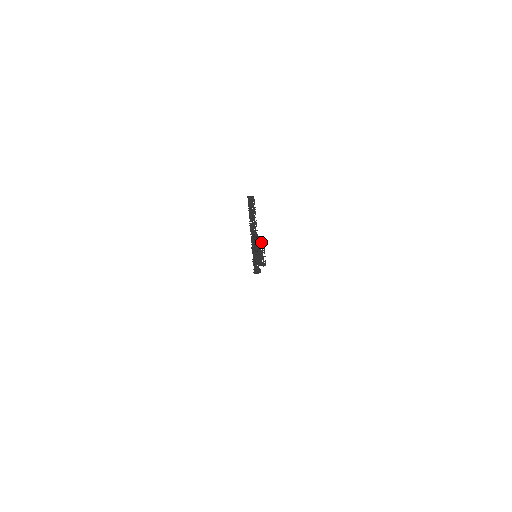
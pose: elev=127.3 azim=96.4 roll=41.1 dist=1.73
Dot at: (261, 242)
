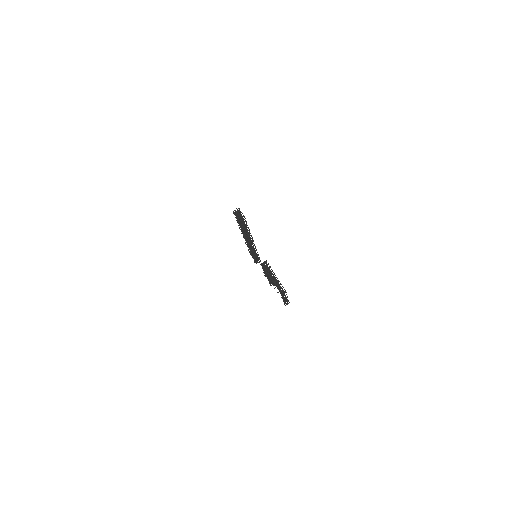
Dot at: (284, 295)
